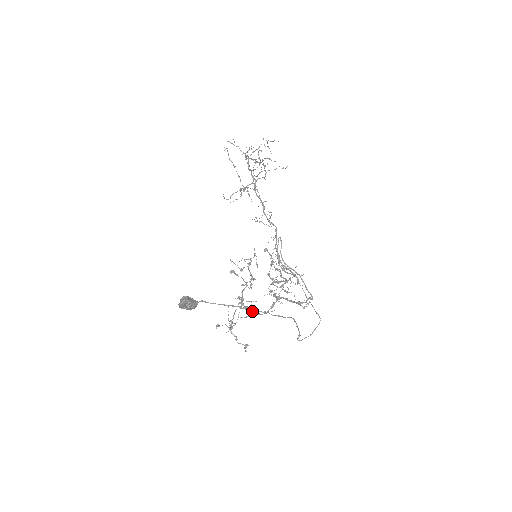
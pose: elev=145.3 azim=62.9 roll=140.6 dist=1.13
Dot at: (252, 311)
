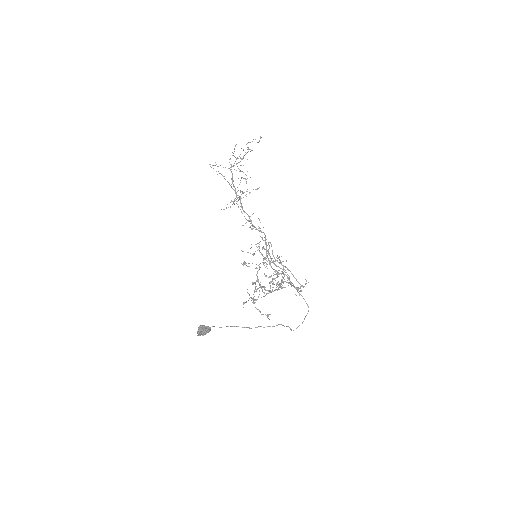
Dot at: occluded
